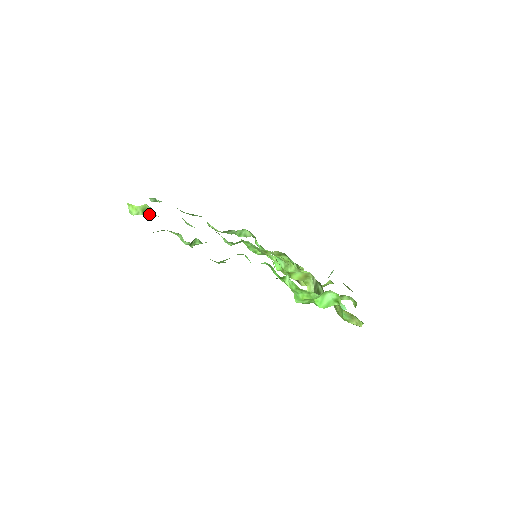
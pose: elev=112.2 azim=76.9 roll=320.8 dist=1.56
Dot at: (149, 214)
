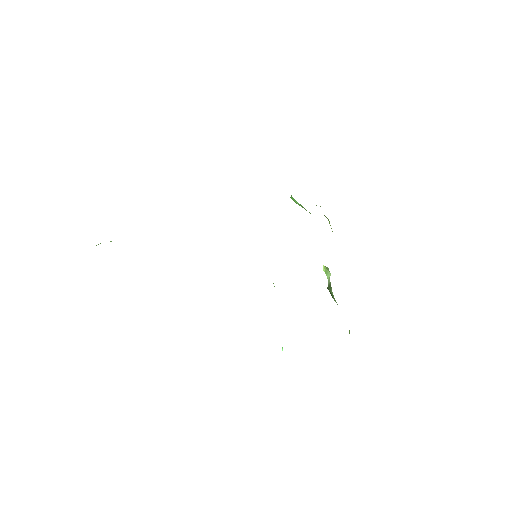
Dot at: occluded
